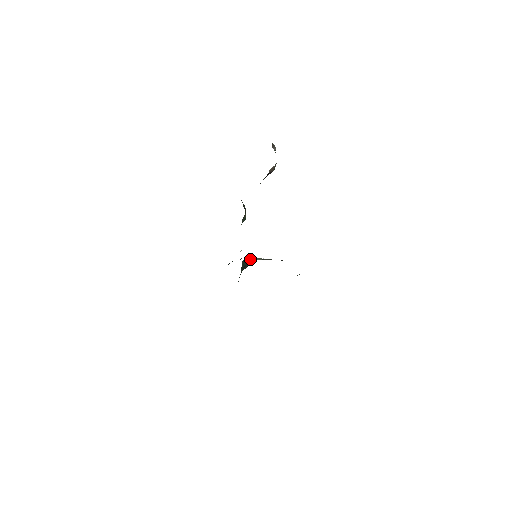
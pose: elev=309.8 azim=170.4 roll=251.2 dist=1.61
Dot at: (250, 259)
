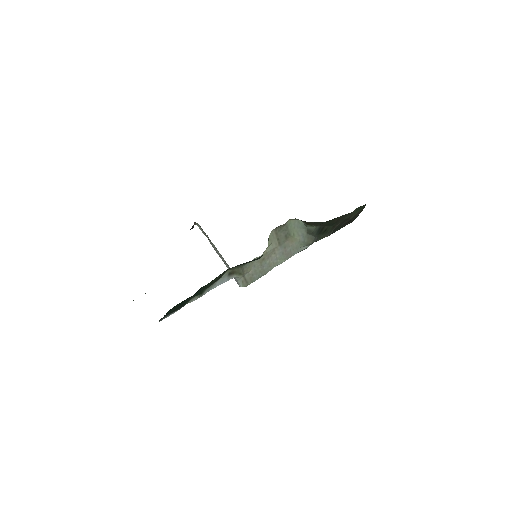
Dot at: (268, 242)
